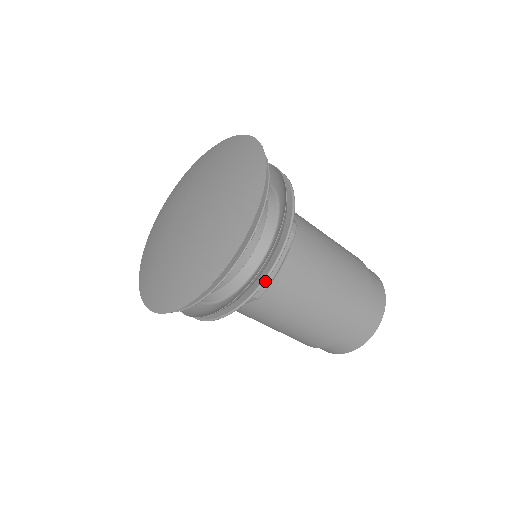
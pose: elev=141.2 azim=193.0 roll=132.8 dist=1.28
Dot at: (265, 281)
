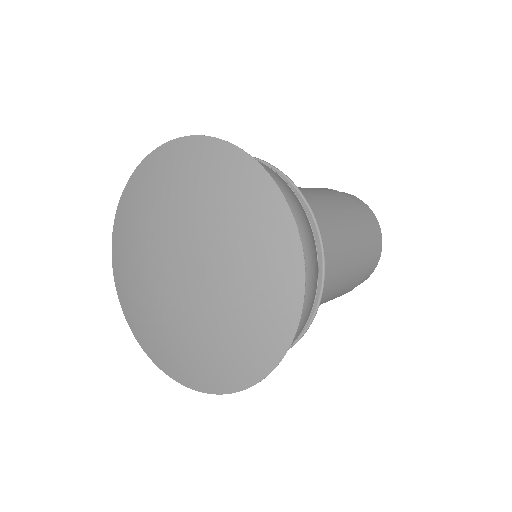
Dot at: (302, 336)
